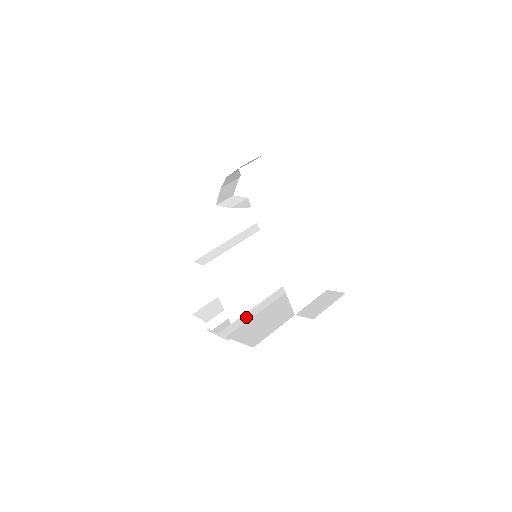
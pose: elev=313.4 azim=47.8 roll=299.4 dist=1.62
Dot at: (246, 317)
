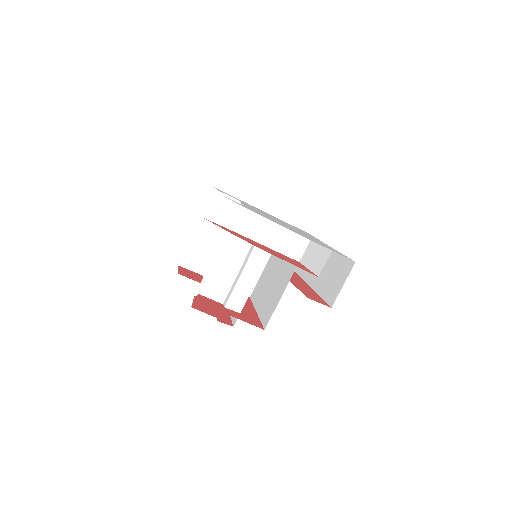
Dot at: (212, 247)
